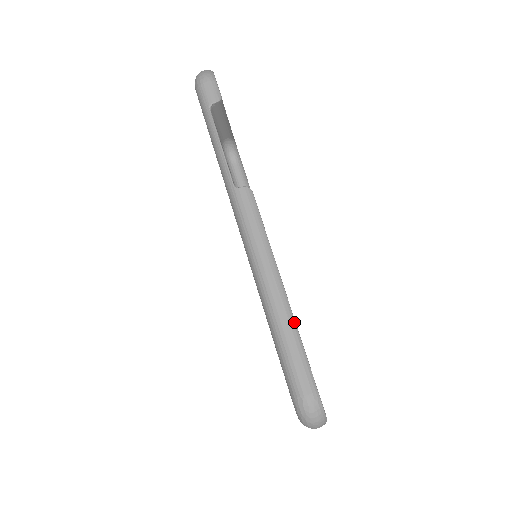
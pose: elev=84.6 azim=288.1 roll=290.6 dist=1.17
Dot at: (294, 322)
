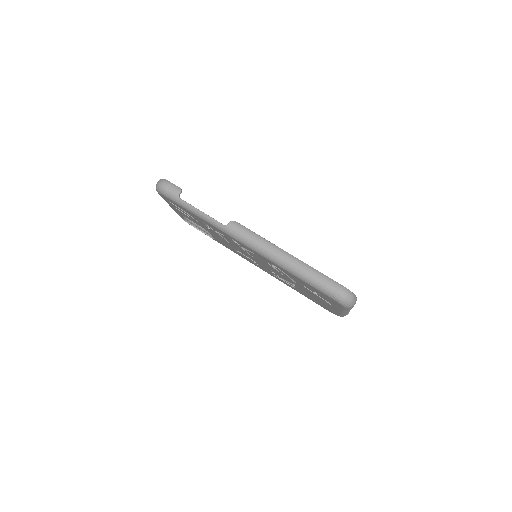
Dot at: (306, 264)
